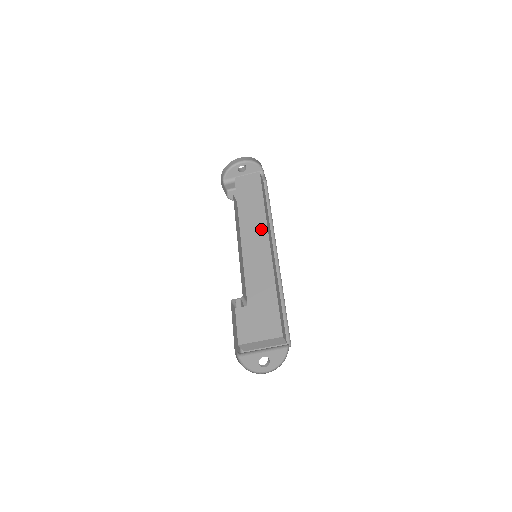
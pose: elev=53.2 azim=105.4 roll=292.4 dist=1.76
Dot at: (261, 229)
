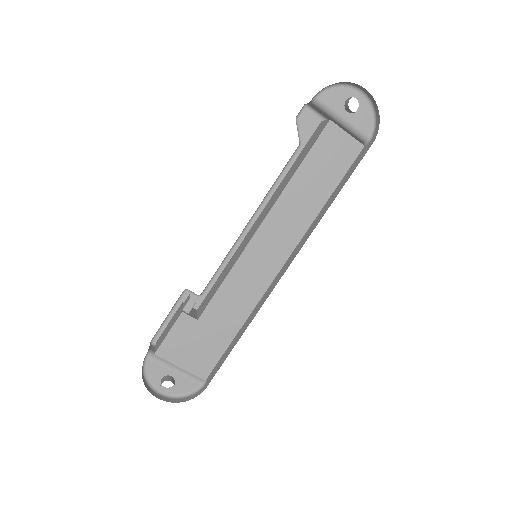
Dot at: (291, 238)
